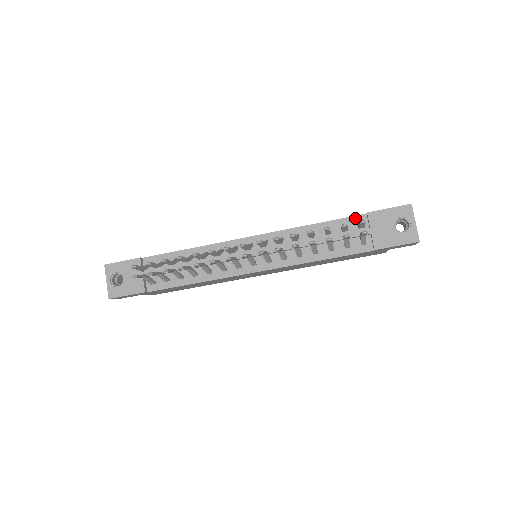
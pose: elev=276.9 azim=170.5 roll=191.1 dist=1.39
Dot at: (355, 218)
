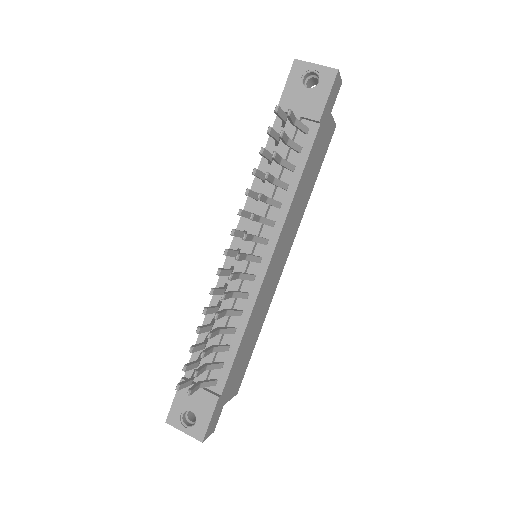
Dot at: (276, 126)
